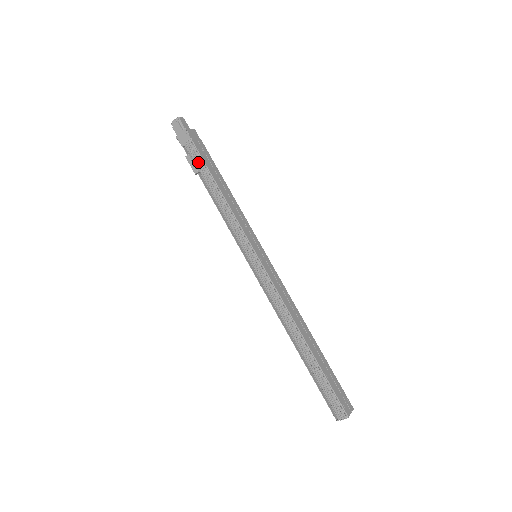
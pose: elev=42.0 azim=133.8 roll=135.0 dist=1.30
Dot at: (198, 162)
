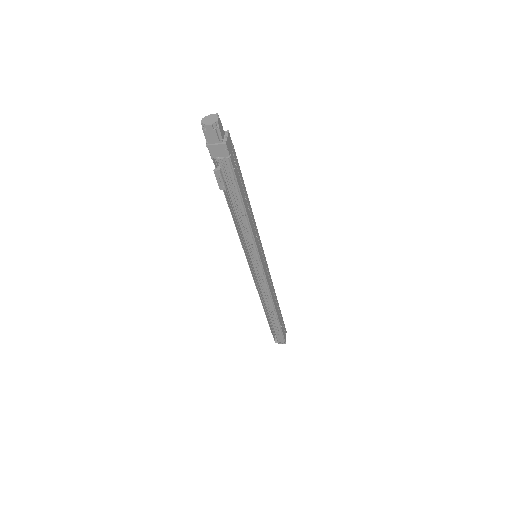
Dot at: (230, 183)
